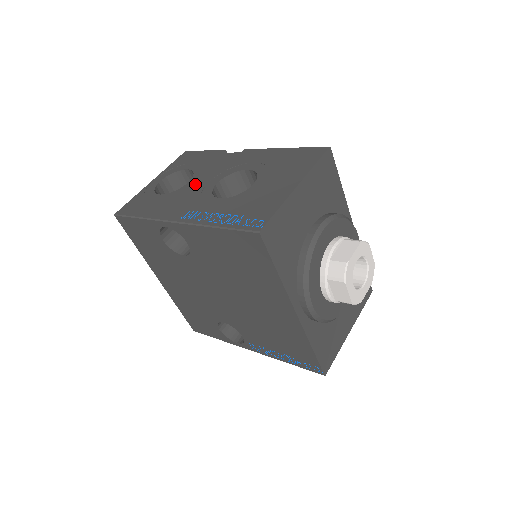
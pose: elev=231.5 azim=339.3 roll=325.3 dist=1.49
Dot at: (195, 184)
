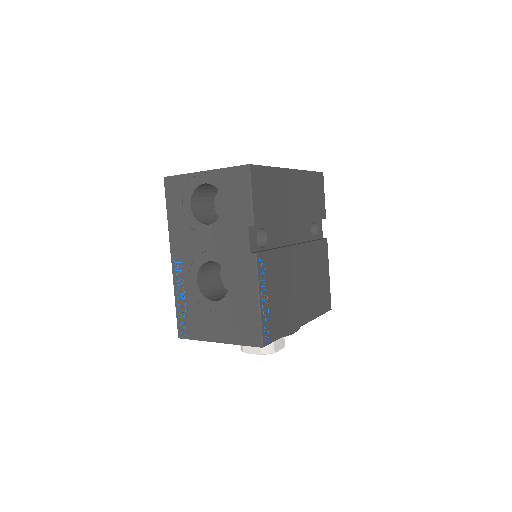
Dot at: (206, 237)
